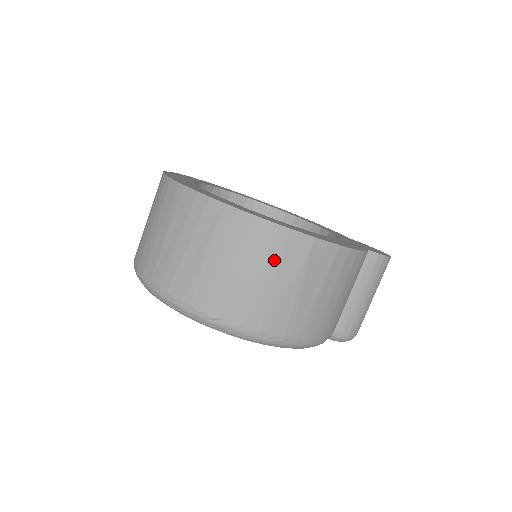
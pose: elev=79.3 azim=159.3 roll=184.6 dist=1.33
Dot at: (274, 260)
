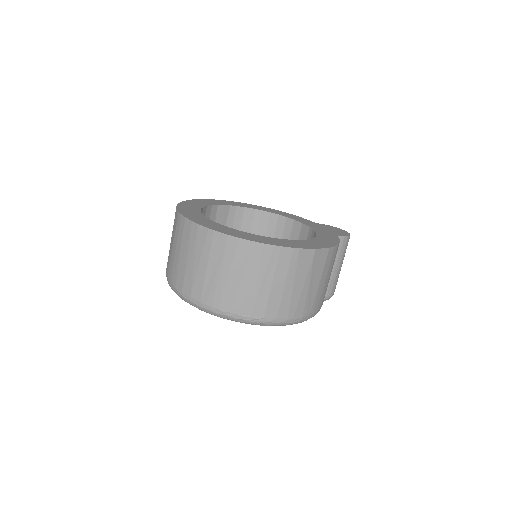
Dot at: (292, 271)
